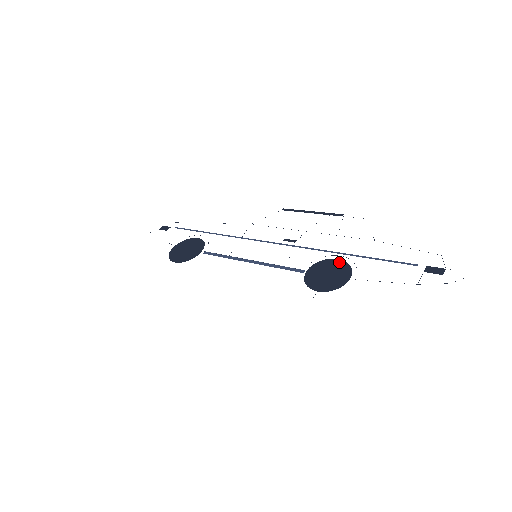
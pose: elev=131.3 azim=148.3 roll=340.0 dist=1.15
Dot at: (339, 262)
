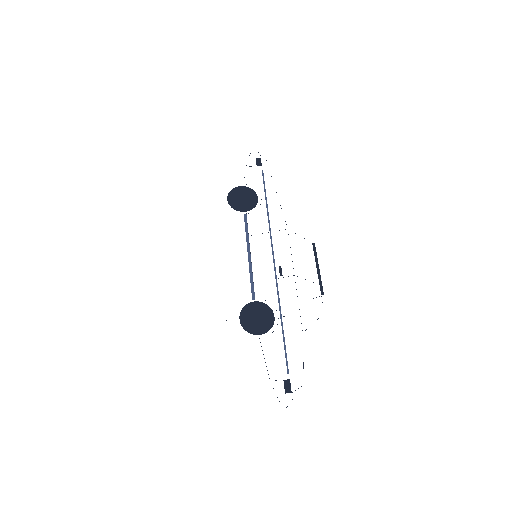
Dot at: (272, 319)
